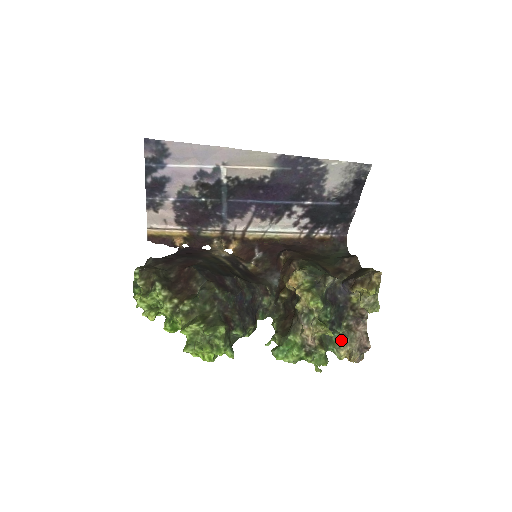
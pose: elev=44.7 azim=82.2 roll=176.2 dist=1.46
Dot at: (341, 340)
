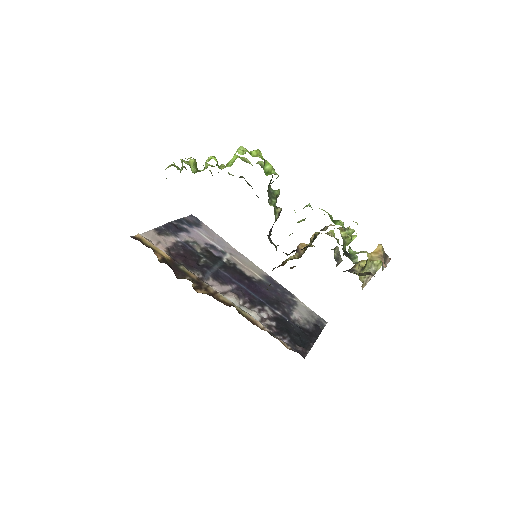
Dot at: occluded
